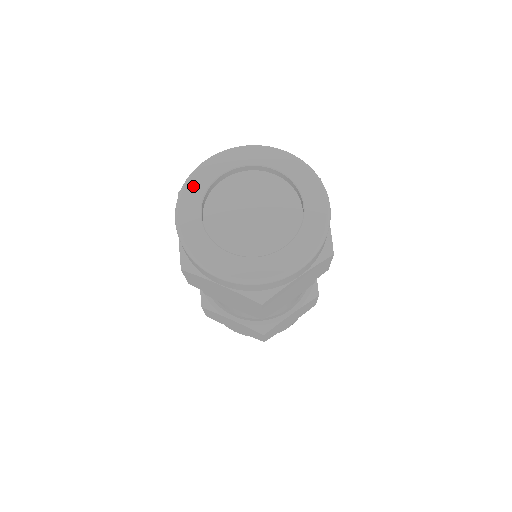
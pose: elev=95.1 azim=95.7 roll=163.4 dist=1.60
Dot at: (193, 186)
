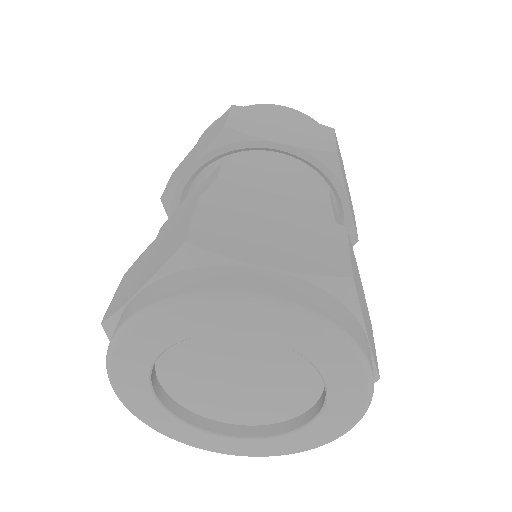
Dot at: (124, 372)
